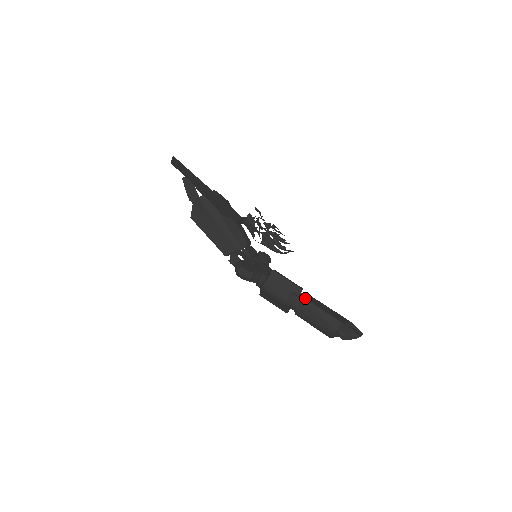
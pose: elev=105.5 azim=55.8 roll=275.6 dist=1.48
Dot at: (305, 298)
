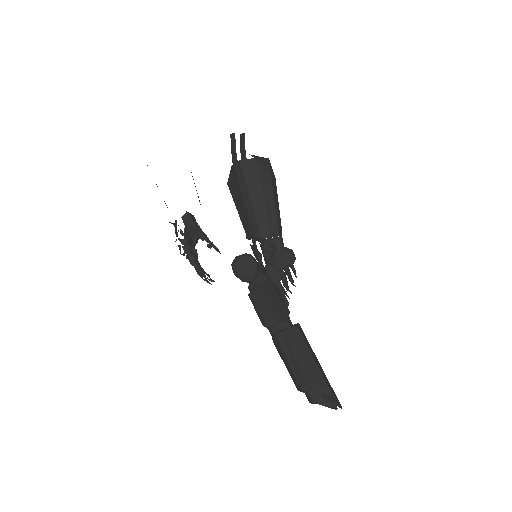
Dot at: (283, 331)
